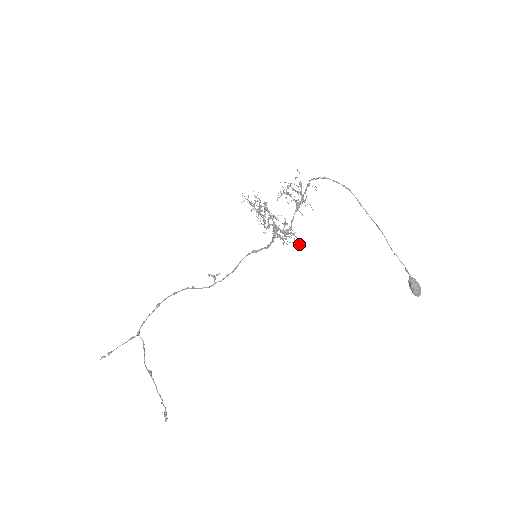
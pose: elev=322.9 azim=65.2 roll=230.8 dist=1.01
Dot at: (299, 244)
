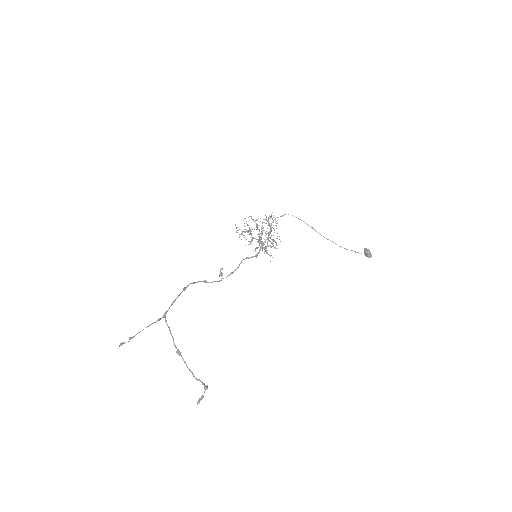
Dot at: occluded
